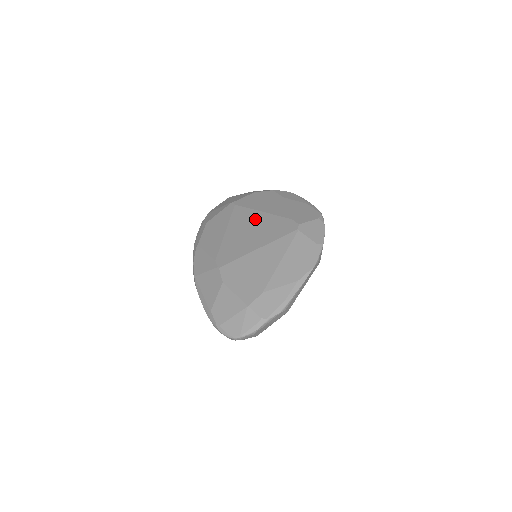
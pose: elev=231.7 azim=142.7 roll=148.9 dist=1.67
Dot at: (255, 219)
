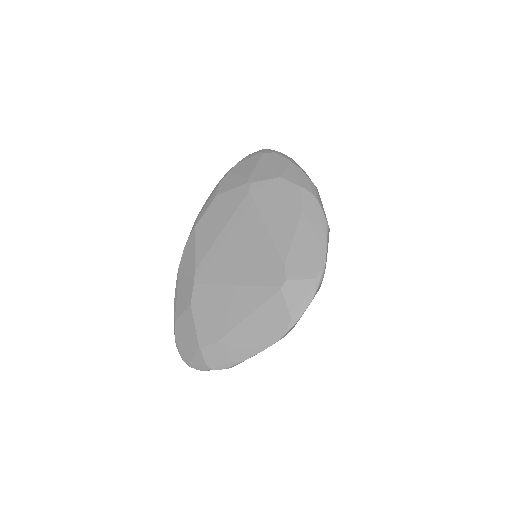
Dot at: (254, 234)
